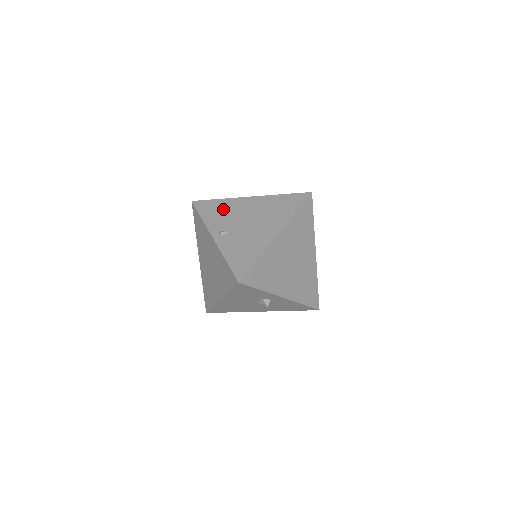
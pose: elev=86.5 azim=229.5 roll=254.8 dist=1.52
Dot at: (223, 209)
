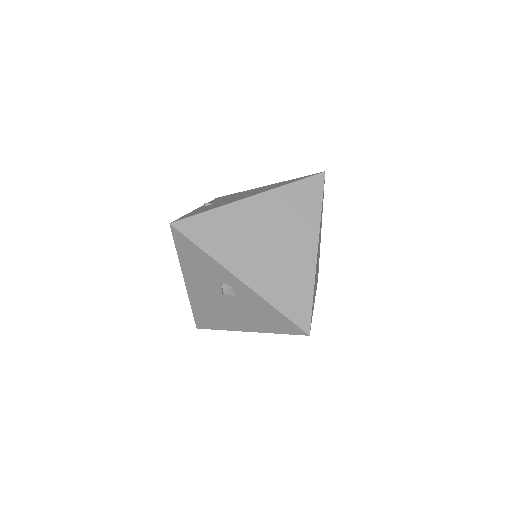
Dot at: (232, 195)
